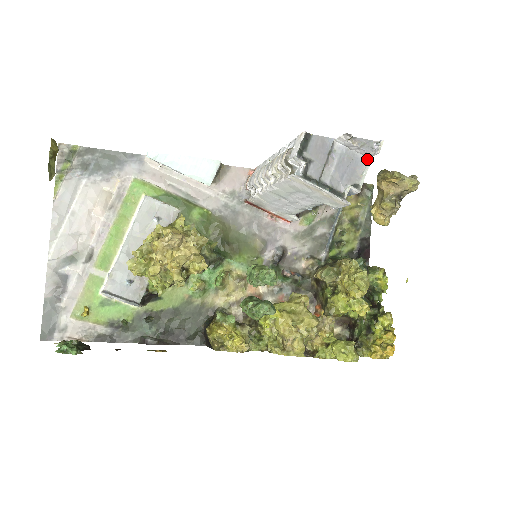
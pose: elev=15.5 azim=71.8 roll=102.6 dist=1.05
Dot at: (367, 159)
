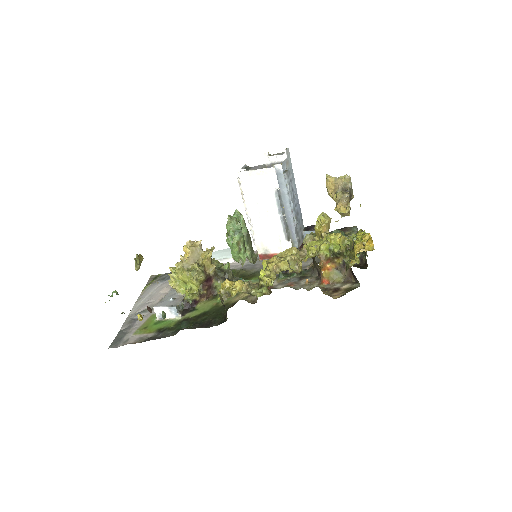
Dot at: (286, 161)
